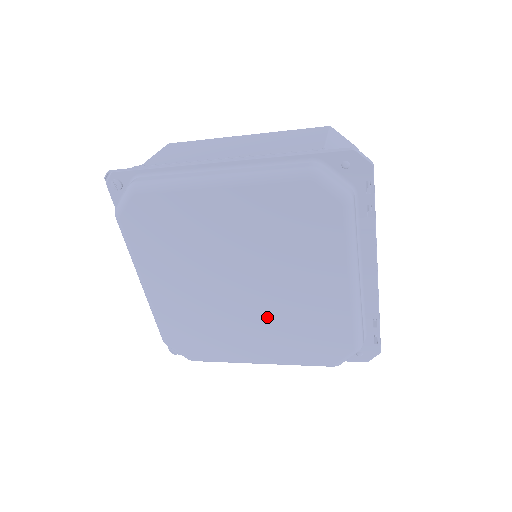
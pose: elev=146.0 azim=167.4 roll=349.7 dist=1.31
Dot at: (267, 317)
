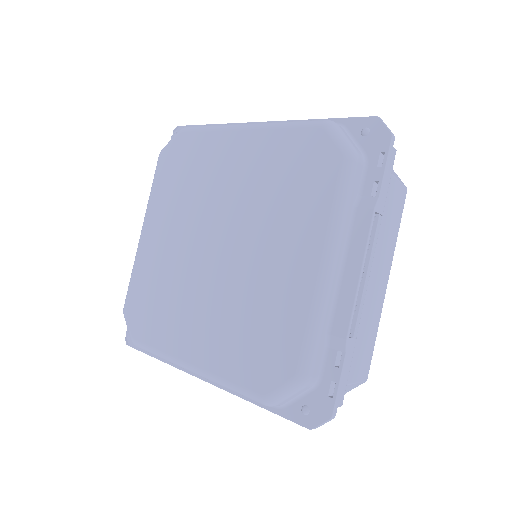
Dot at: (223, 295)
